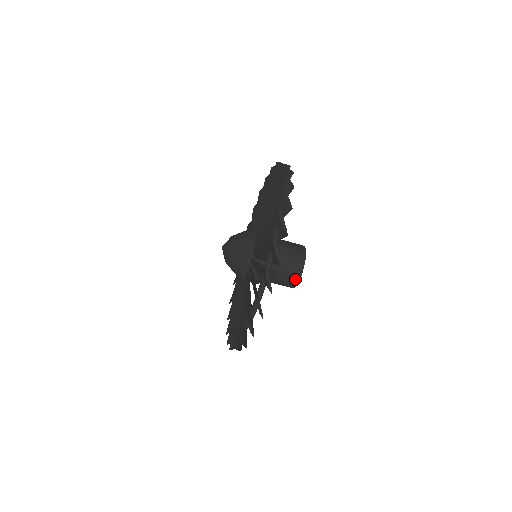
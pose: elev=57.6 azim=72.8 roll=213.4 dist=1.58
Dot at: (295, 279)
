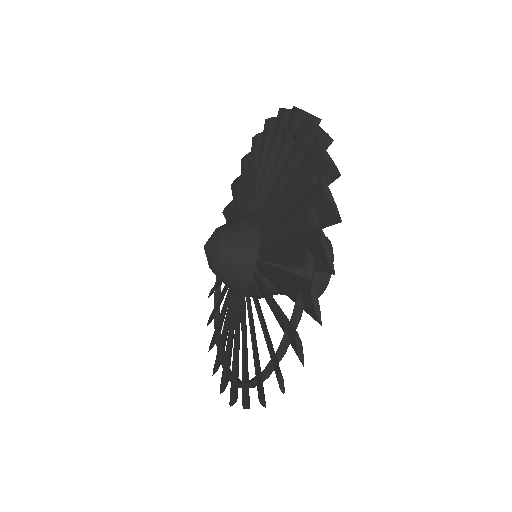
Dot at: (320, 287)
